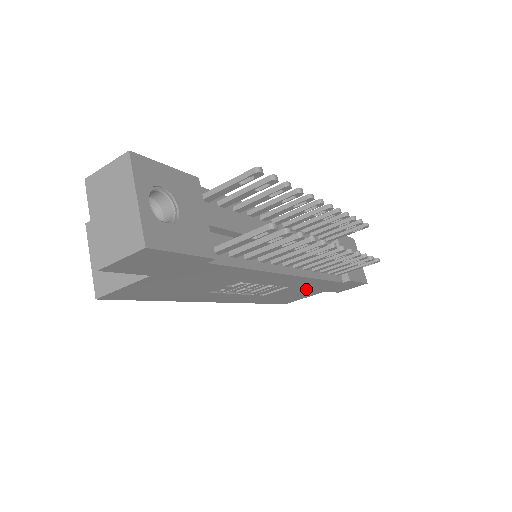
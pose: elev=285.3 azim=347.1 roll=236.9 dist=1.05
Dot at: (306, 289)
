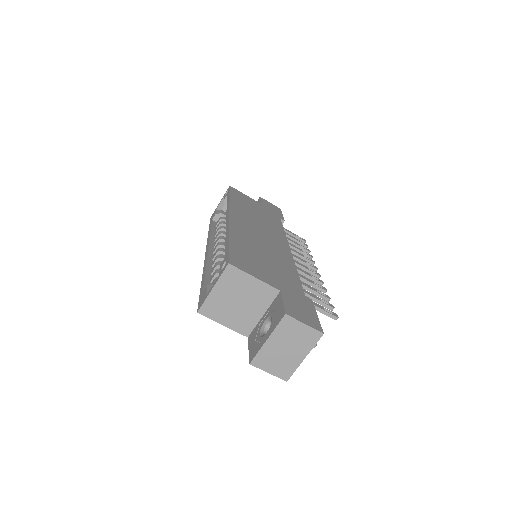
Dot at: occluded
